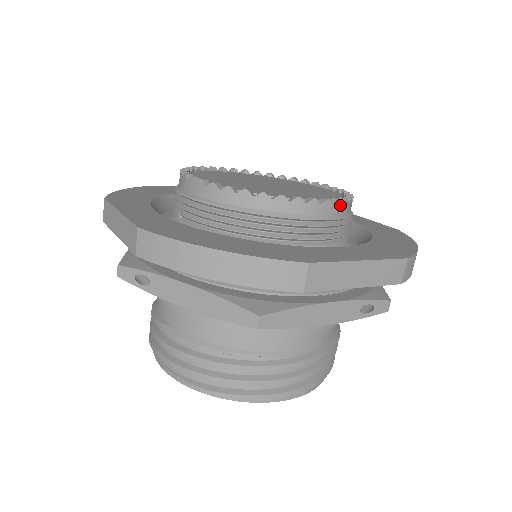
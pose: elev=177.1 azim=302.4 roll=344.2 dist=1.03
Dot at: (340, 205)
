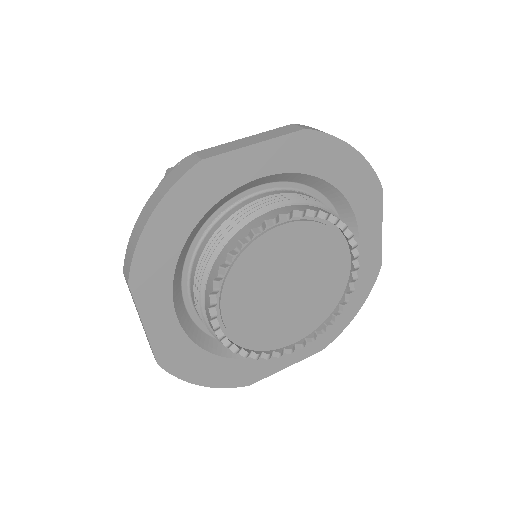
Dot at: (314, 336)
